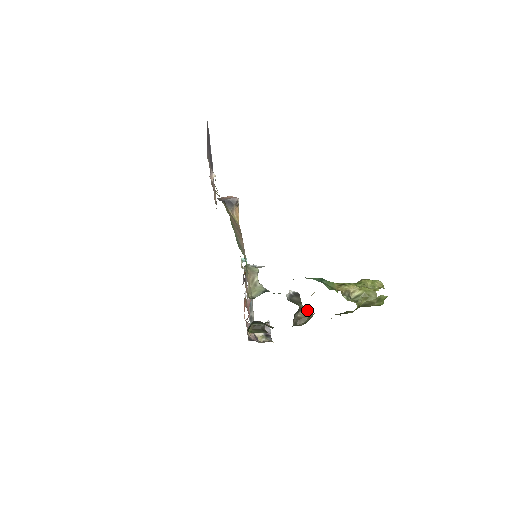
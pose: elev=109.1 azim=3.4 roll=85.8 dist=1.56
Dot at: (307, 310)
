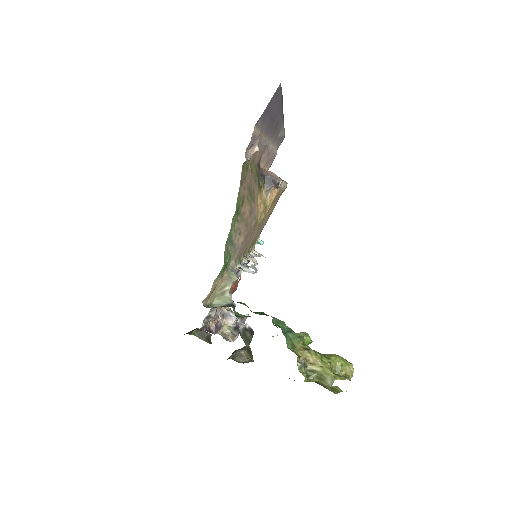
Dot at: (251, 353)
